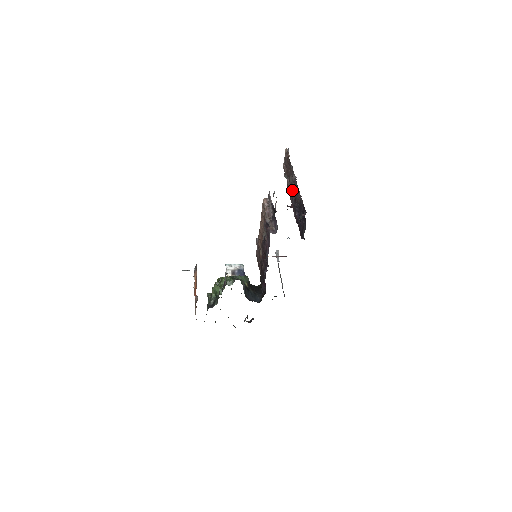
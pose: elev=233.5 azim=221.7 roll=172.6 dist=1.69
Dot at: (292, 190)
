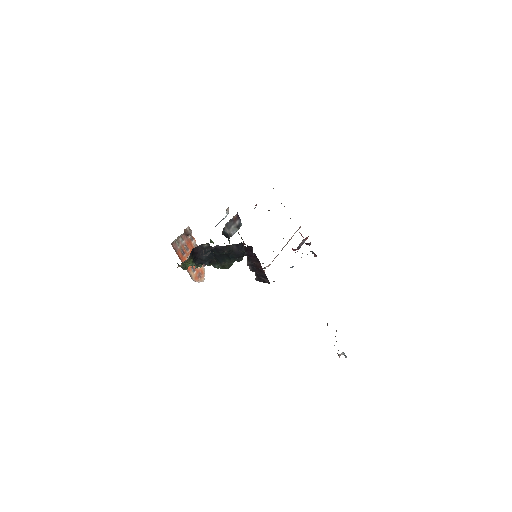
Dot at: occluded
